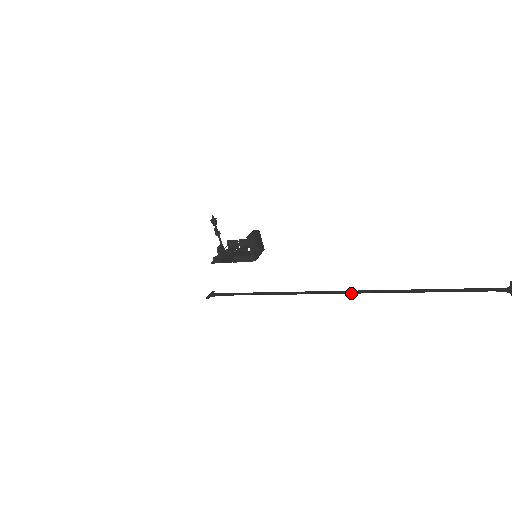
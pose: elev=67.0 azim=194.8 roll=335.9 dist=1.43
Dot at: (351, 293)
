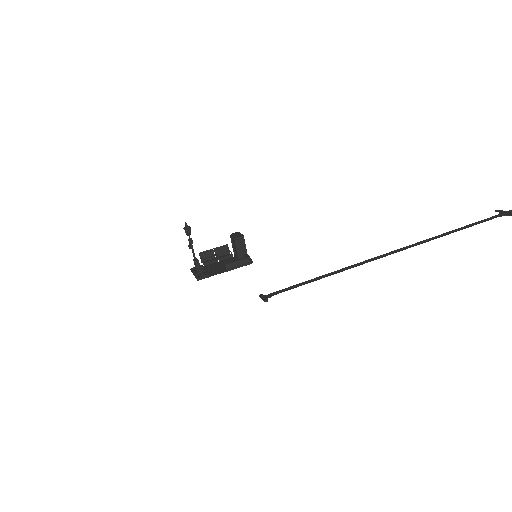
Dot at: occluded
